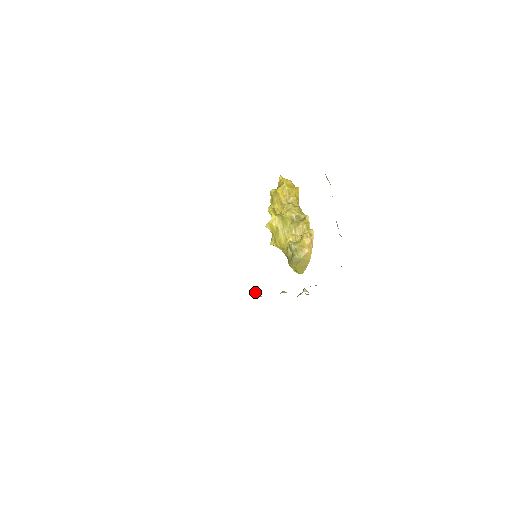
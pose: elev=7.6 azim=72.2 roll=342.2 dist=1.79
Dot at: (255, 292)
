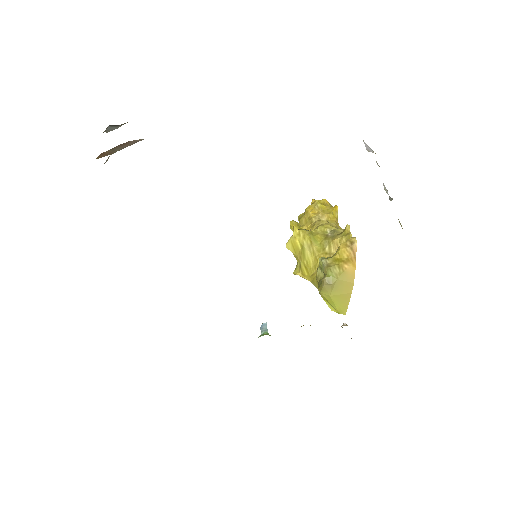
Dot at: occluded
